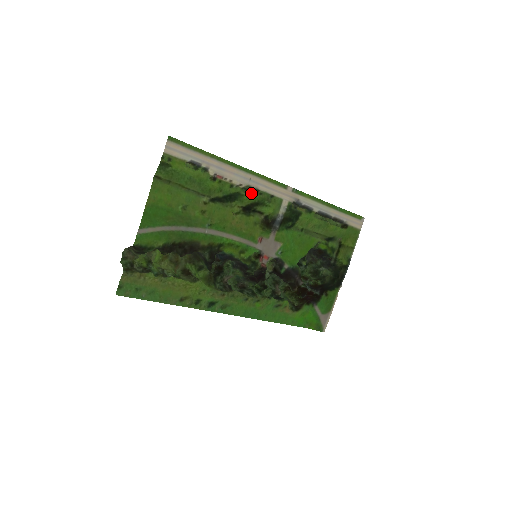
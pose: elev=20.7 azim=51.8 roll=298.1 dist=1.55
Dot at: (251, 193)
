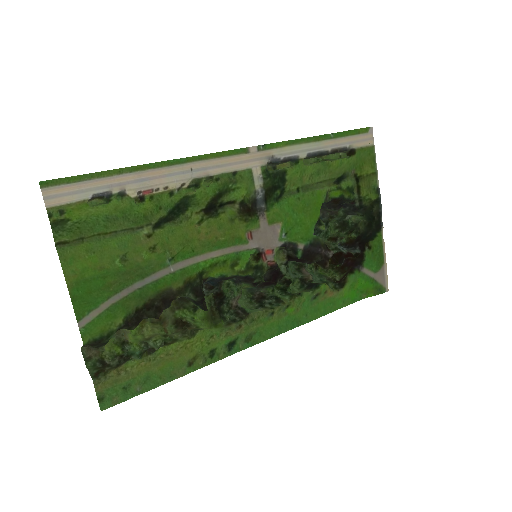
Dot at: (203, 186)
